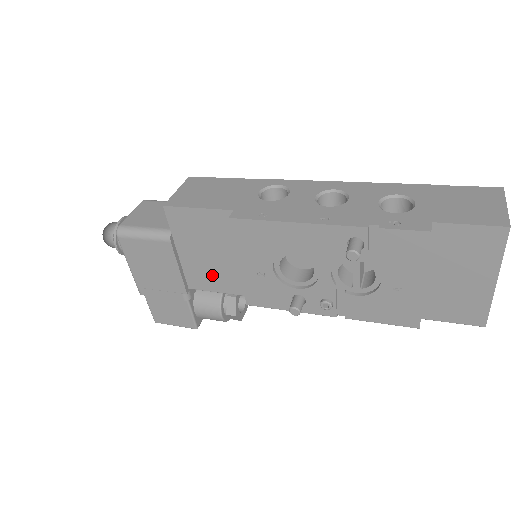
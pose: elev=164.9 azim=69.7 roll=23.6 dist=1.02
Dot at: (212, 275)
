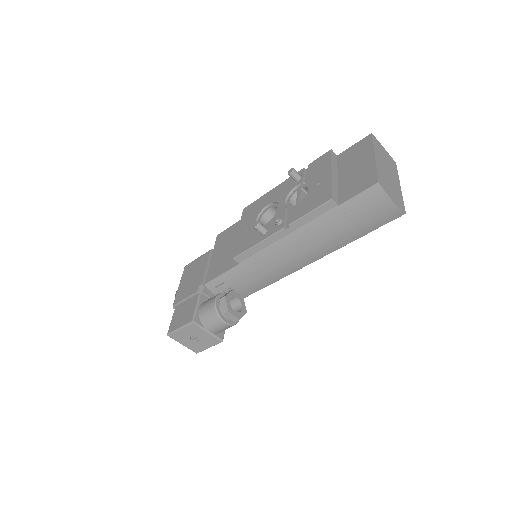
Dot at: (223, 263)
